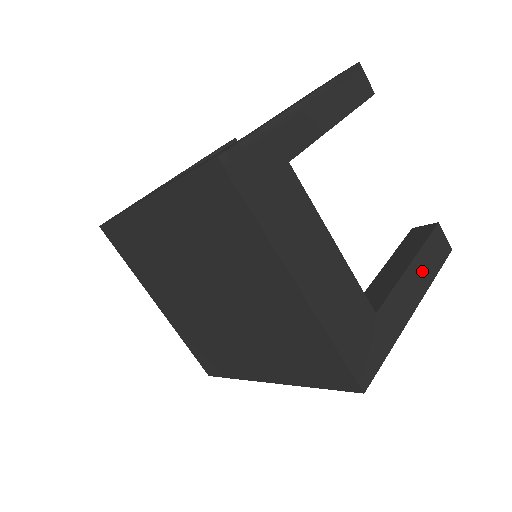
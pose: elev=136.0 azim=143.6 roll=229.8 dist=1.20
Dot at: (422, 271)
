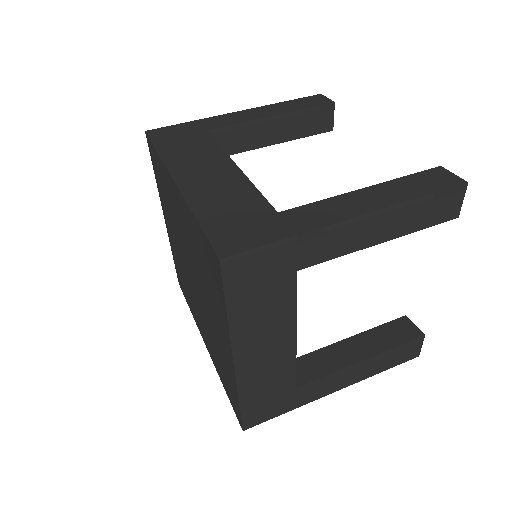
Dot at: (370, 367)
